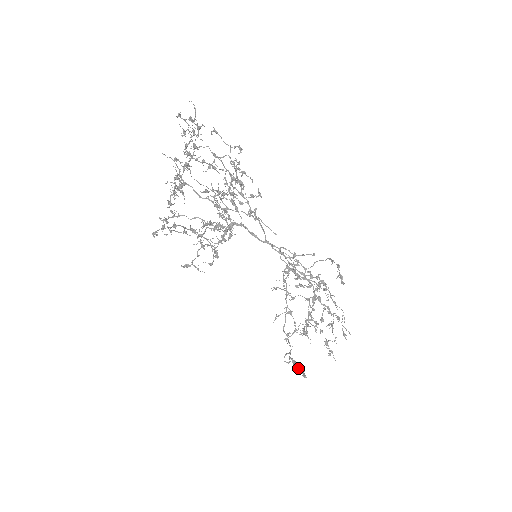
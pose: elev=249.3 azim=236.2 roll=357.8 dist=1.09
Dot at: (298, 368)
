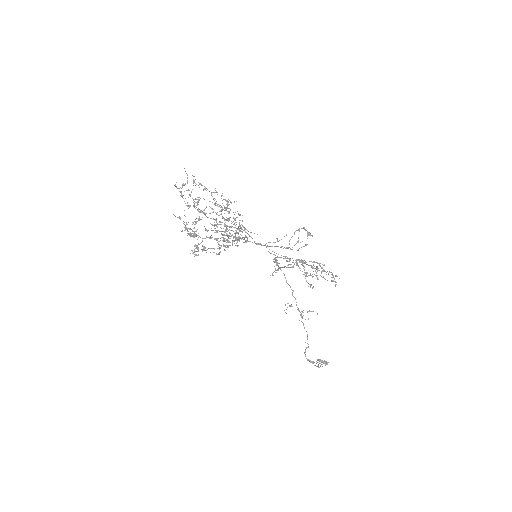
Dot at: (318, 364)
